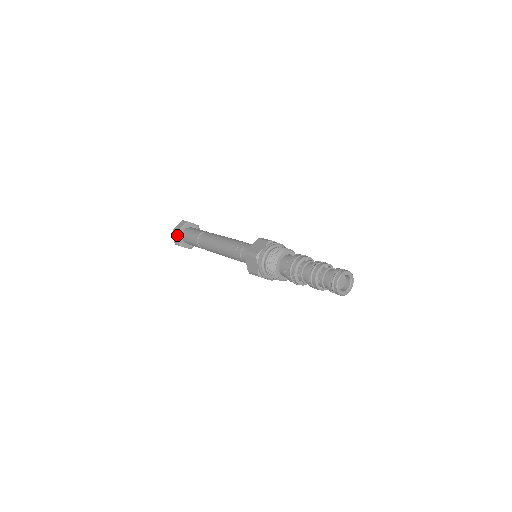
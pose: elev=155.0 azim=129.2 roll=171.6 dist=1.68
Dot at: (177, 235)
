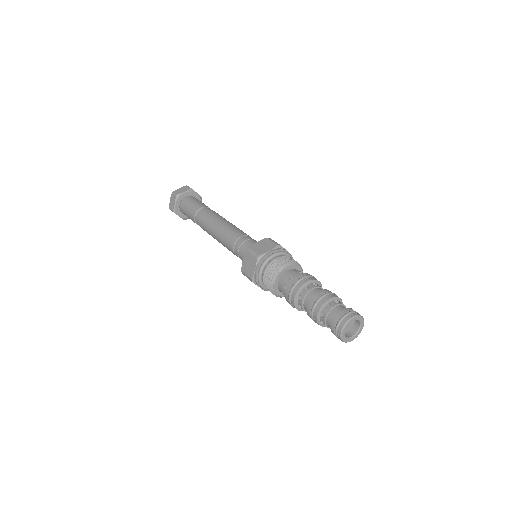
Dot at: (175, 199)
